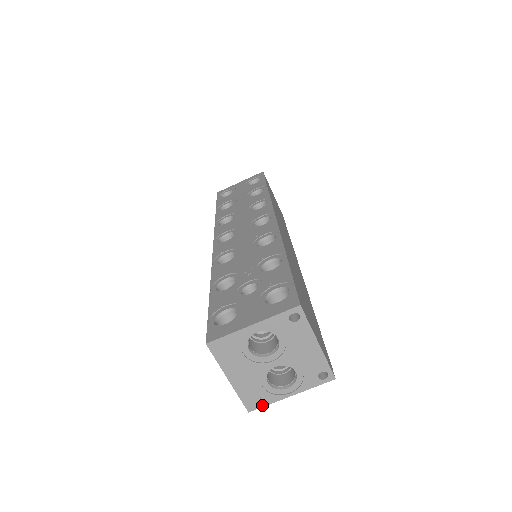
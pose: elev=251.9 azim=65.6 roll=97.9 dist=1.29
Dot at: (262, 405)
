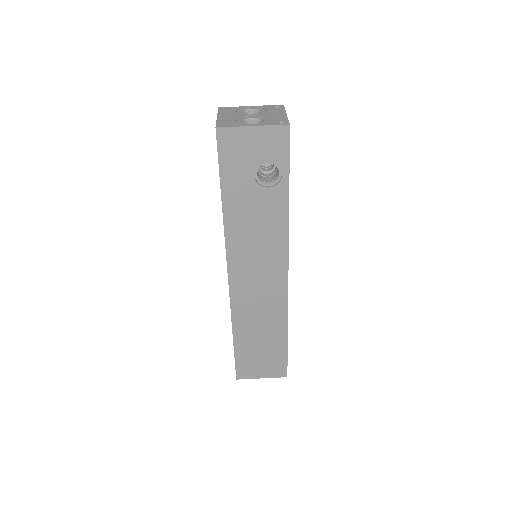
Dot at: (228, 127)
